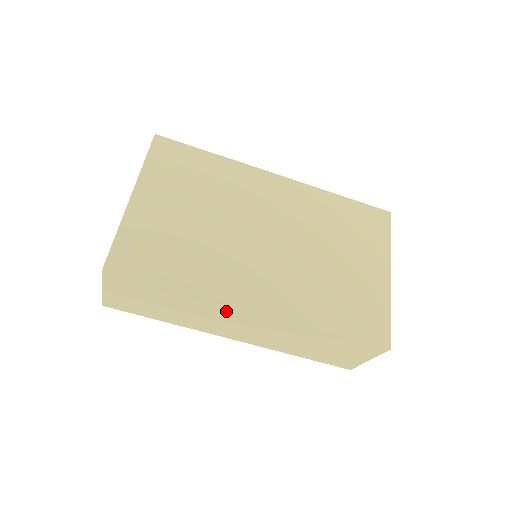
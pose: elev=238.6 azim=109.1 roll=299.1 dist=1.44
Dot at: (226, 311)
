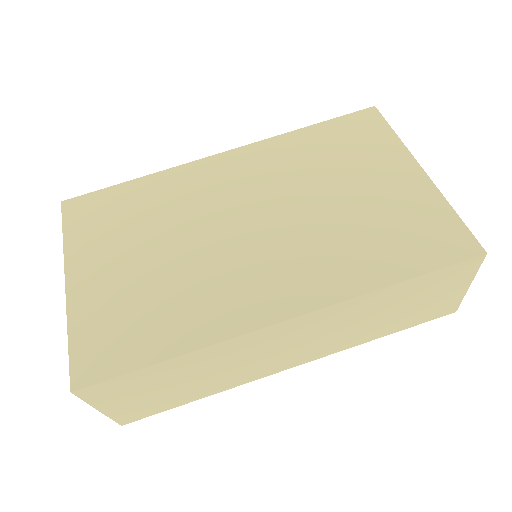
Dot at: (252, 341)
